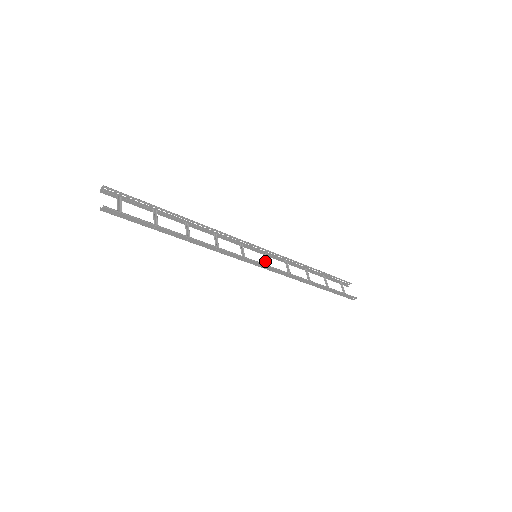
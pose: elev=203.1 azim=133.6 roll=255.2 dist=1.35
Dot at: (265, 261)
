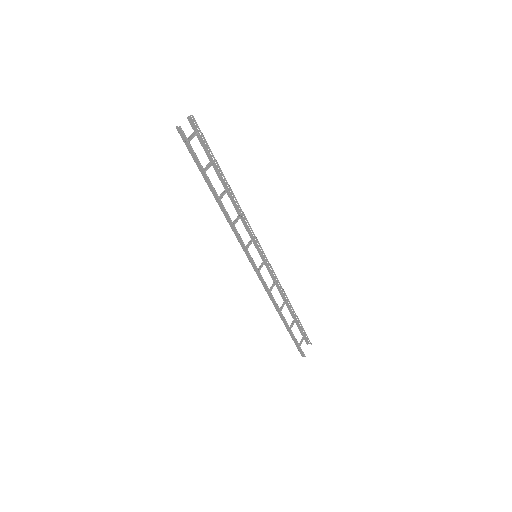
Dot at: (260, 266)
